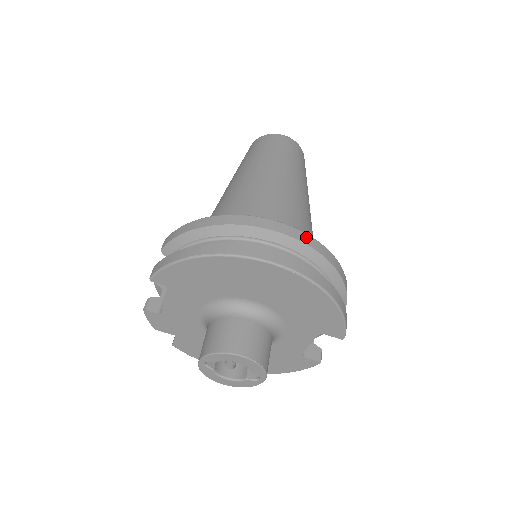
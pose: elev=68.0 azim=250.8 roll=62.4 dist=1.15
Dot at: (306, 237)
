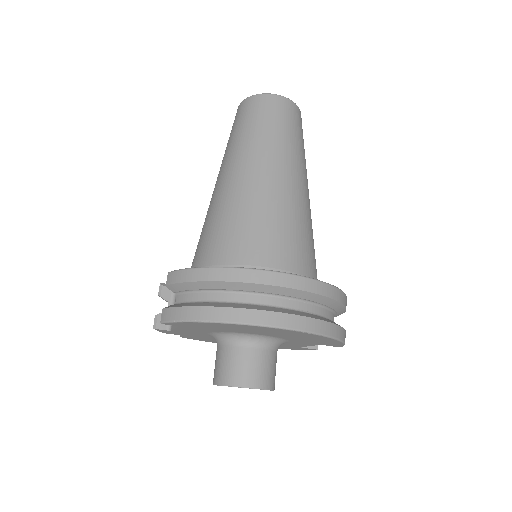
Dot at: (313, 284)
